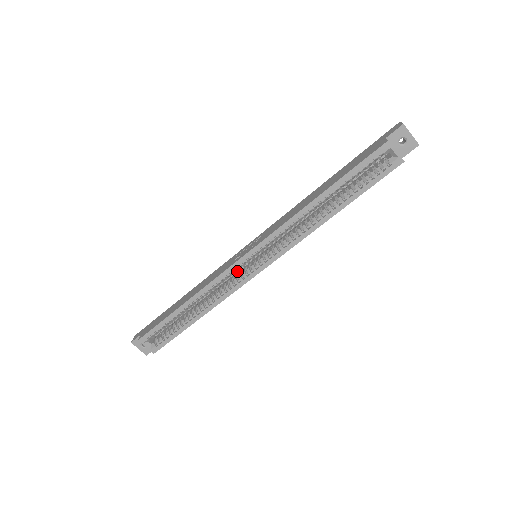
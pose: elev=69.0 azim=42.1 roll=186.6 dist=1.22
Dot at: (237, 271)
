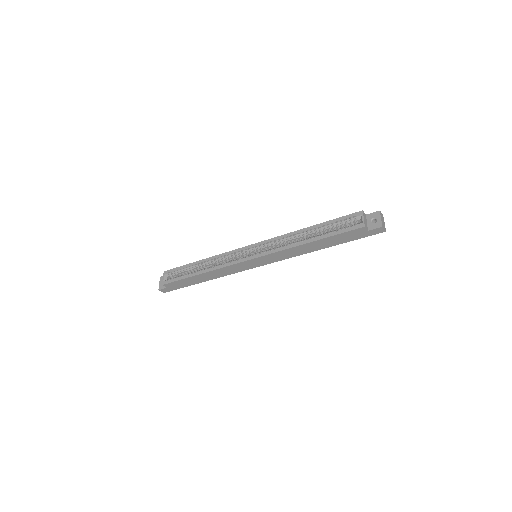
Dot at: occluded
